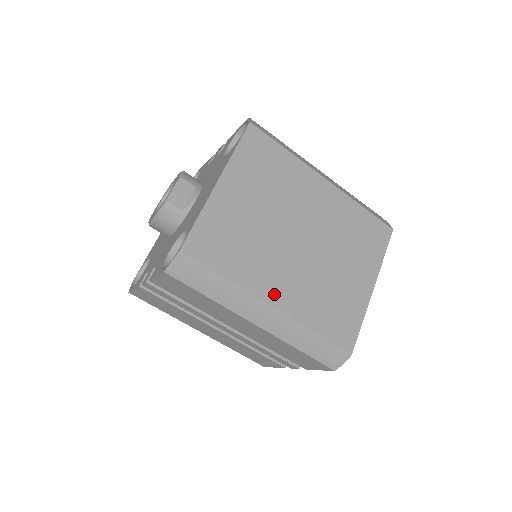
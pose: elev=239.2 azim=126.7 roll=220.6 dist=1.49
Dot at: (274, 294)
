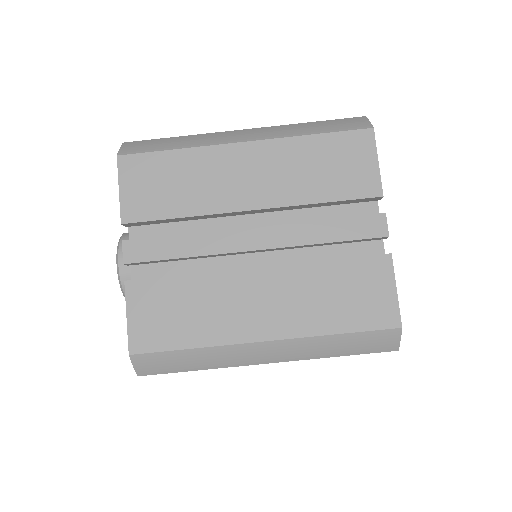
Dot at: occluded
